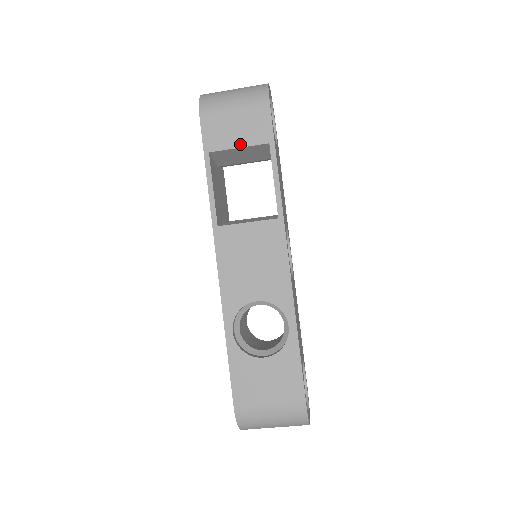
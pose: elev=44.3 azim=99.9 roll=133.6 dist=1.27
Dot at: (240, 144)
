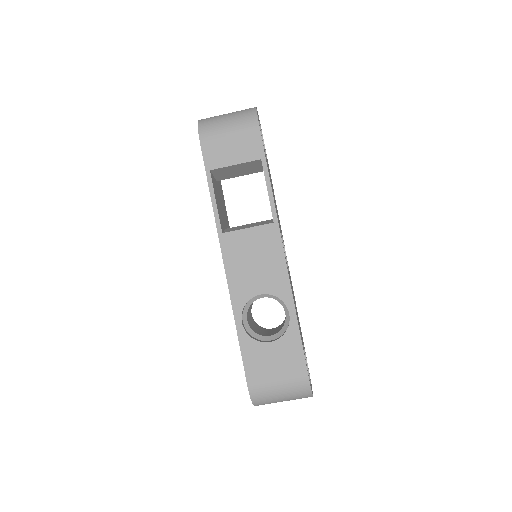
Dot at: (236, 161)
